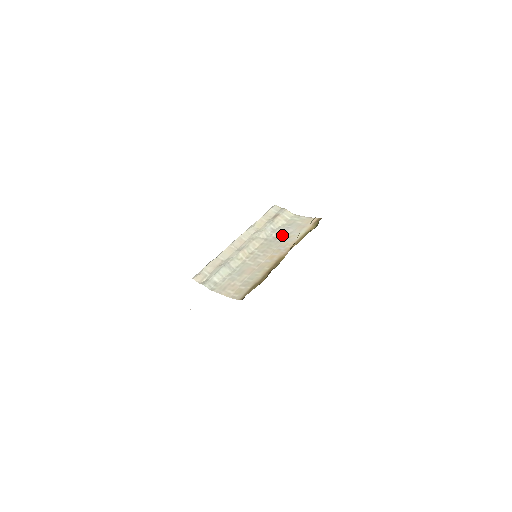
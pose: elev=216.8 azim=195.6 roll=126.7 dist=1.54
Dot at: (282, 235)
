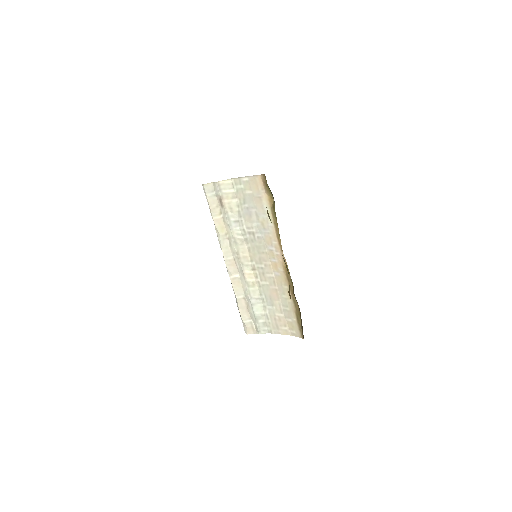
Dot at: (253, 225)
